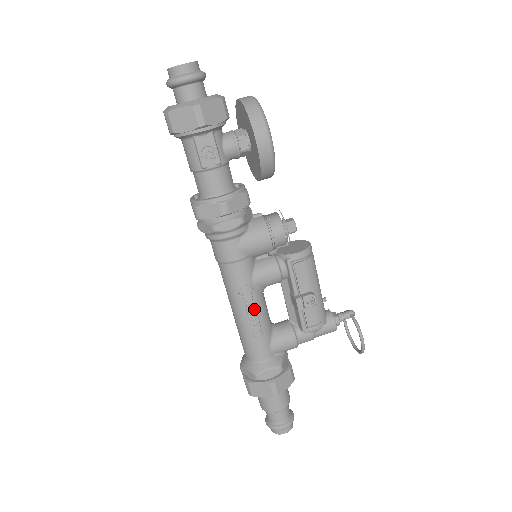
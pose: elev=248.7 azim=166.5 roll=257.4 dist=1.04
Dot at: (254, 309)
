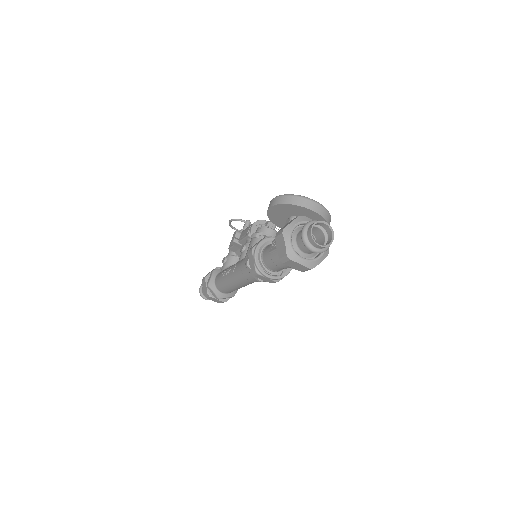
Dot at: occluded
